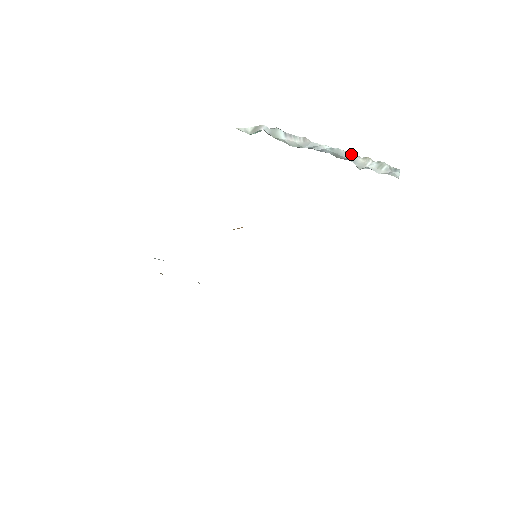
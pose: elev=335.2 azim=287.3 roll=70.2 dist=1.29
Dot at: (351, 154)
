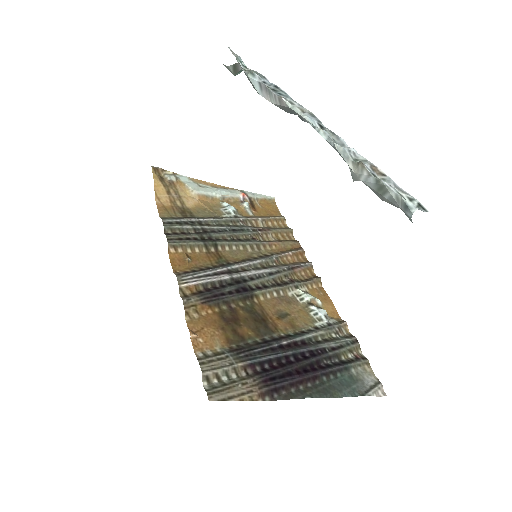
Dot at: (336, 149)
